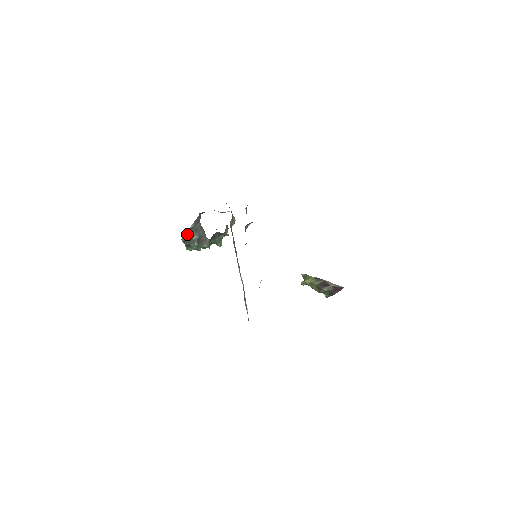
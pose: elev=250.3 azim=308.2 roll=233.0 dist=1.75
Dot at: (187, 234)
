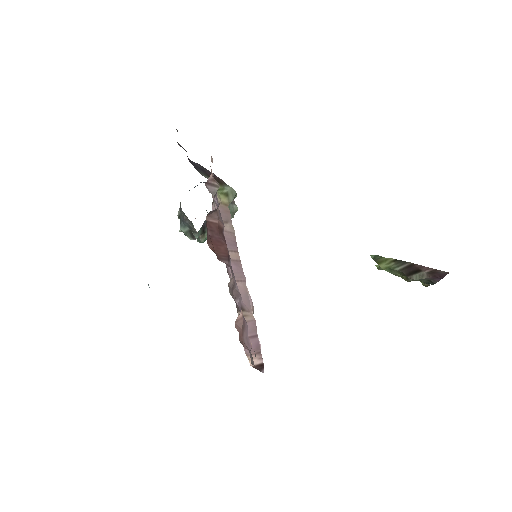
Dot at: occluded
